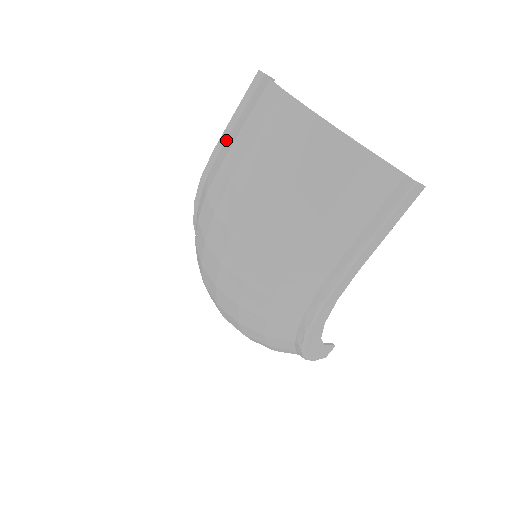
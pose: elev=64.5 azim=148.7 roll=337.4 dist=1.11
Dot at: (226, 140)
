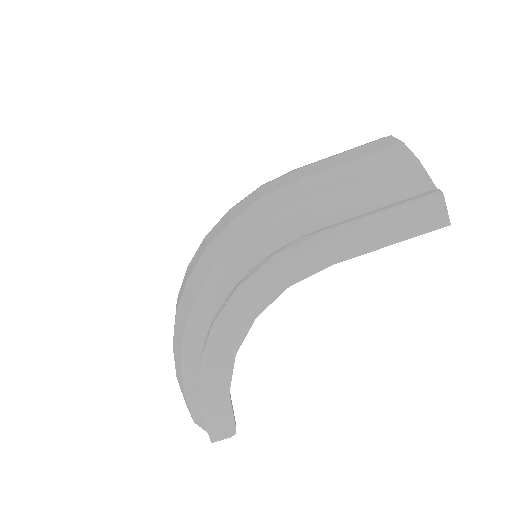
Dot at: occluded
